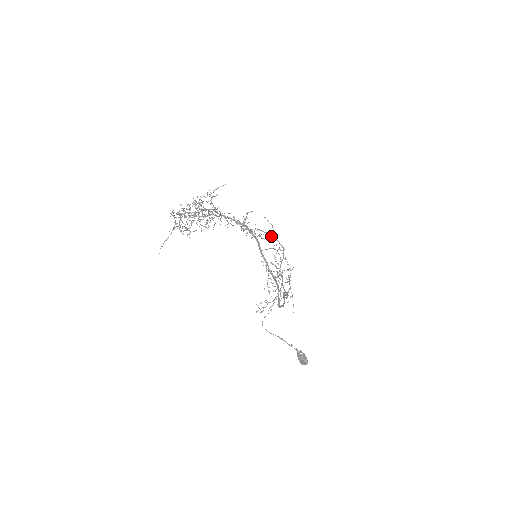
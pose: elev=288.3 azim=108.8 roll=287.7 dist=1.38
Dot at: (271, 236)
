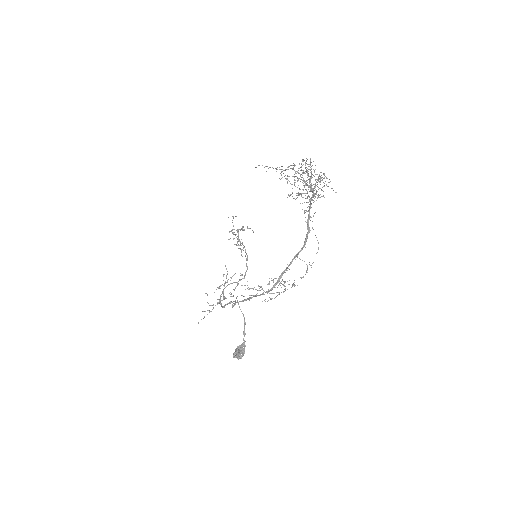
Dot at: occluded
